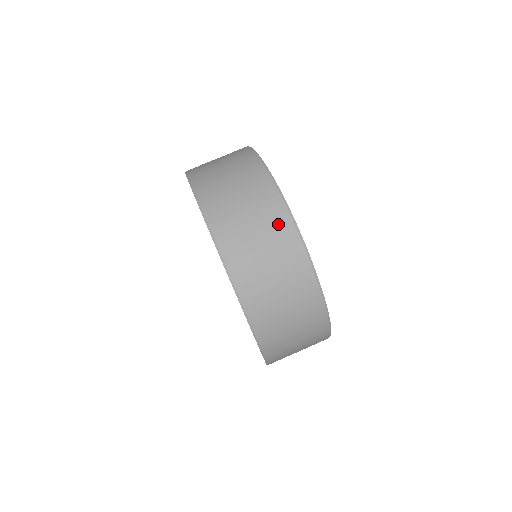
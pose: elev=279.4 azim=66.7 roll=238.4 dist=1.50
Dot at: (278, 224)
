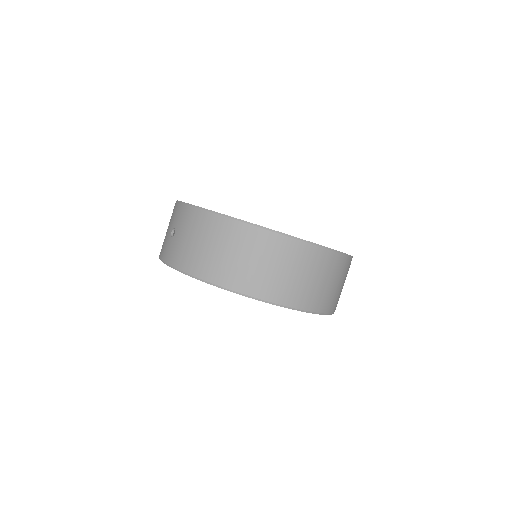
Dot at: (316, 259)
